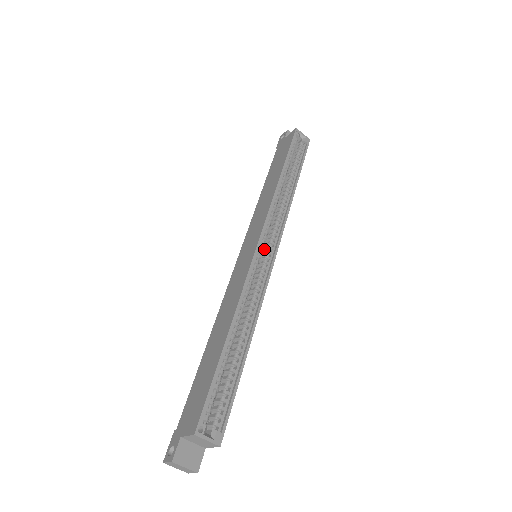
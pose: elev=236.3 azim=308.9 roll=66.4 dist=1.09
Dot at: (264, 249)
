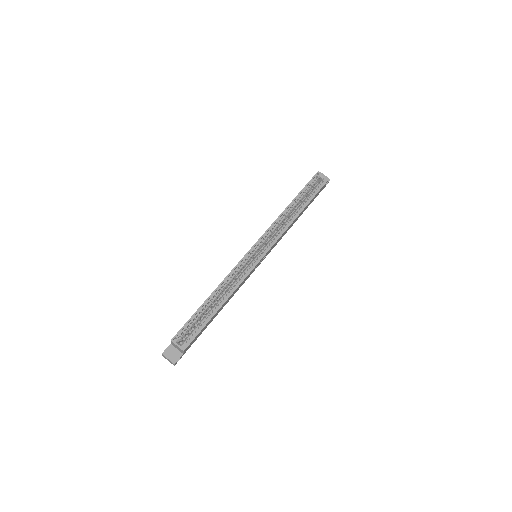
Dot at: (259, 252)
